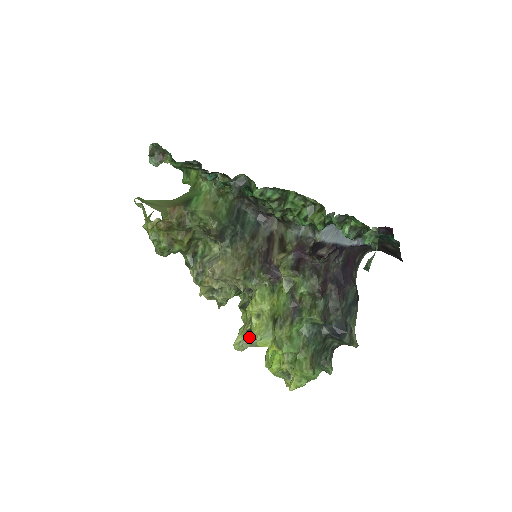
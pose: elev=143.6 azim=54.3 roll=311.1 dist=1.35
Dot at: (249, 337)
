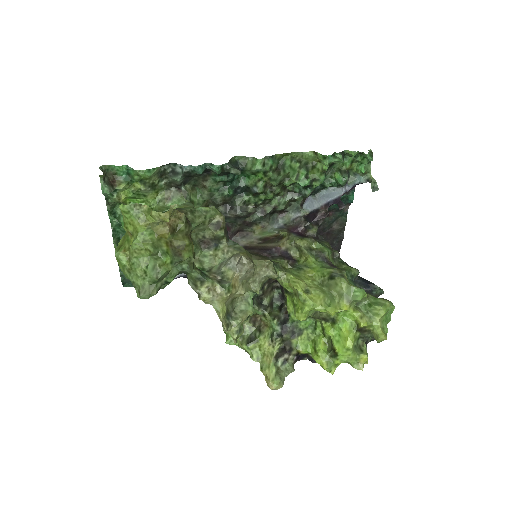
Dot at: (280, 364)
